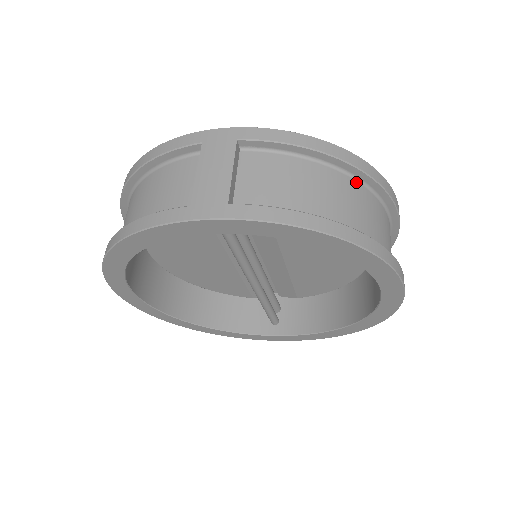
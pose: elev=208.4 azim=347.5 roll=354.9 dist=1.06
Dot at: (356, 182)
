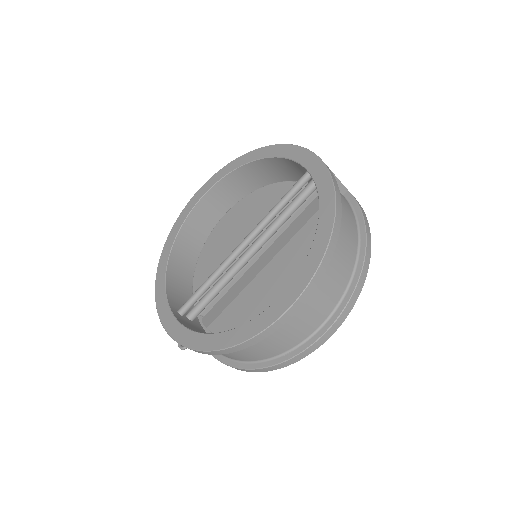
Dot at: (355, 258)
